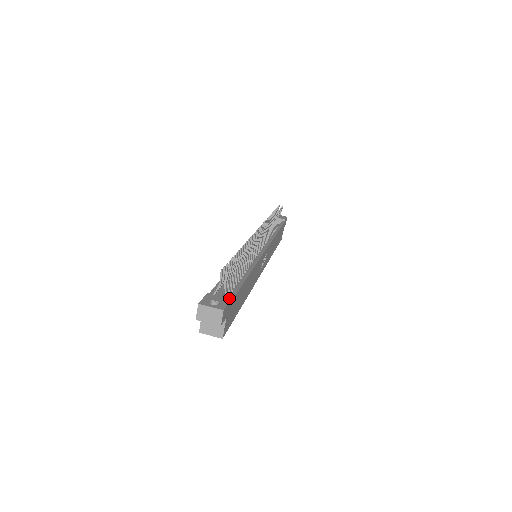
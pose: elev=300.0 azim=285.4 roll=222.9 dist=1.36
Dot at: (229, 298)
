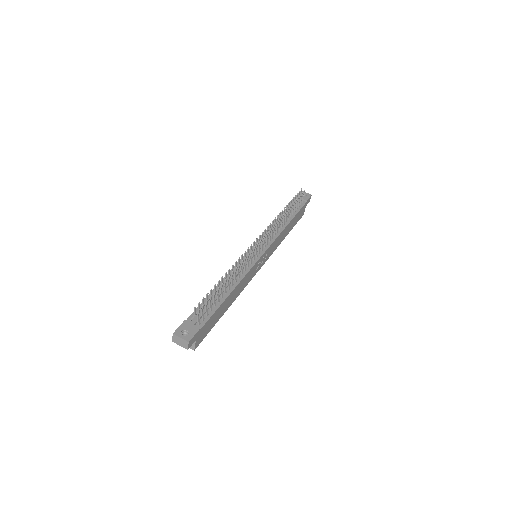
Dot at: (201, 325)
